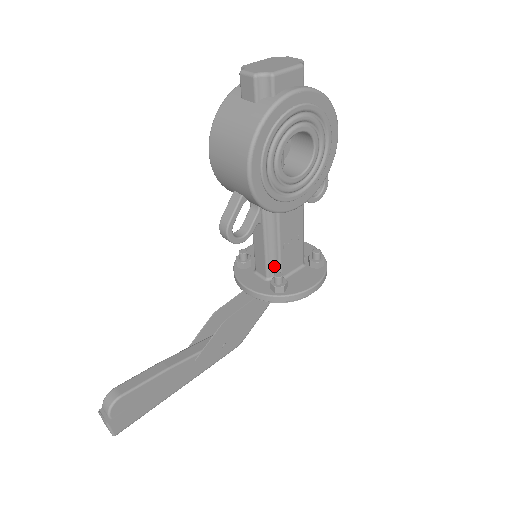
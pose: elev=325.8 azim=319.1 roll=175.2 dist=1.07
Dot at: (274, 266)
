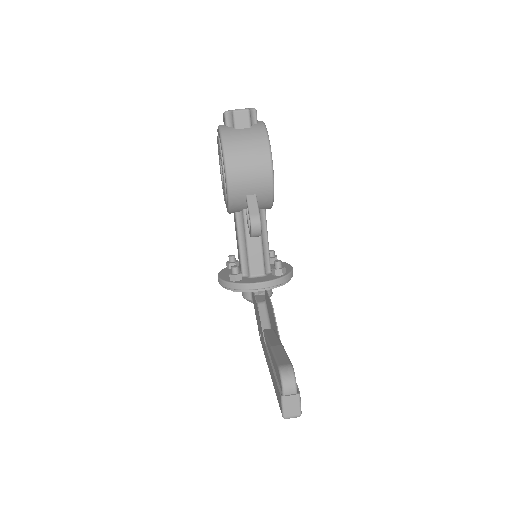
Dot at: (266, 262)
